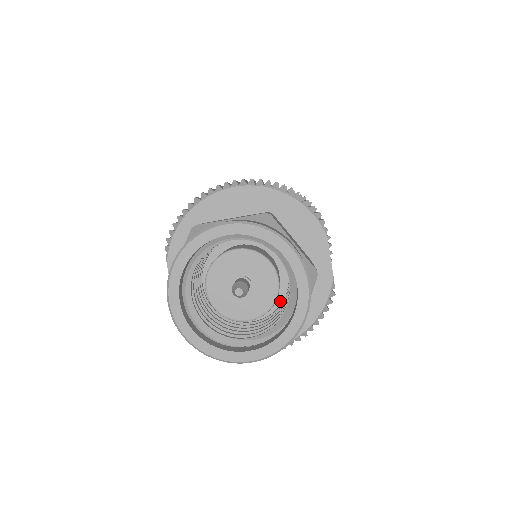
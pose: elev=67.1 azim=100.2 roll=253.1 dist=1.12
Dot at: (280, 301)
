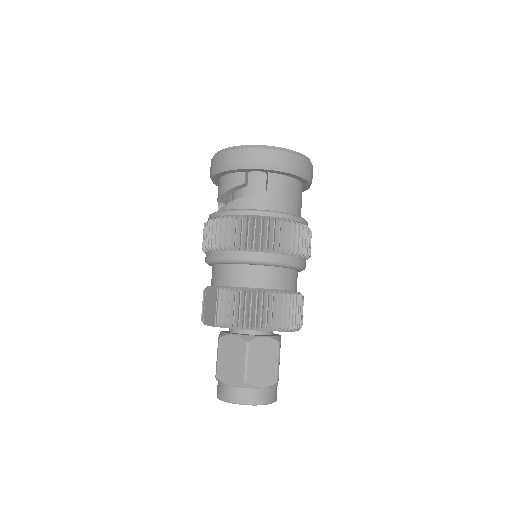
Dot at: occluded
